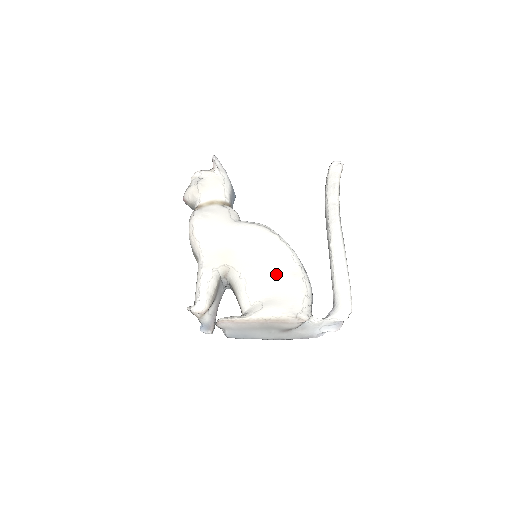
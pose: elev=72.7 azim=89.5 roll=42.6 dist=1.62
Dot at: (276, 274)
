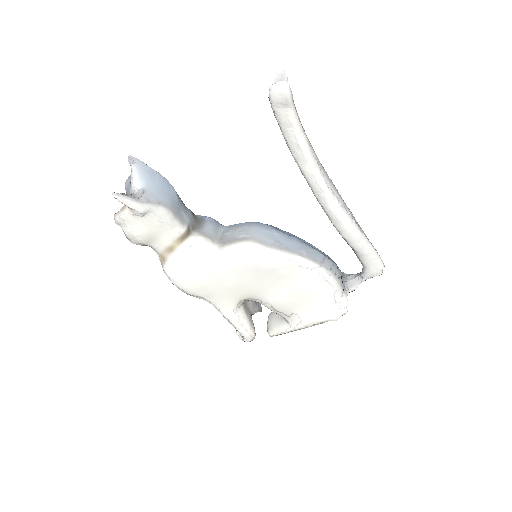
Dot at: (294, 290)
